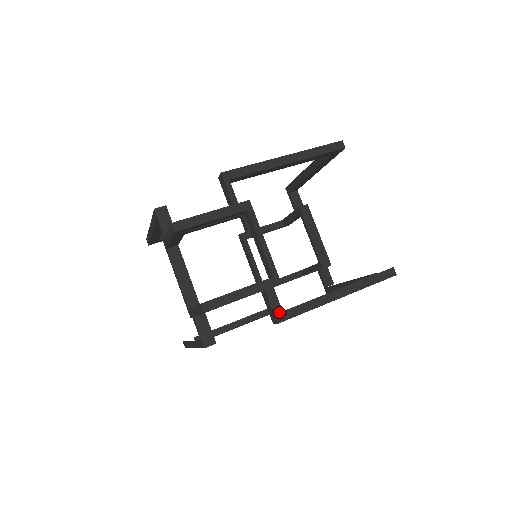
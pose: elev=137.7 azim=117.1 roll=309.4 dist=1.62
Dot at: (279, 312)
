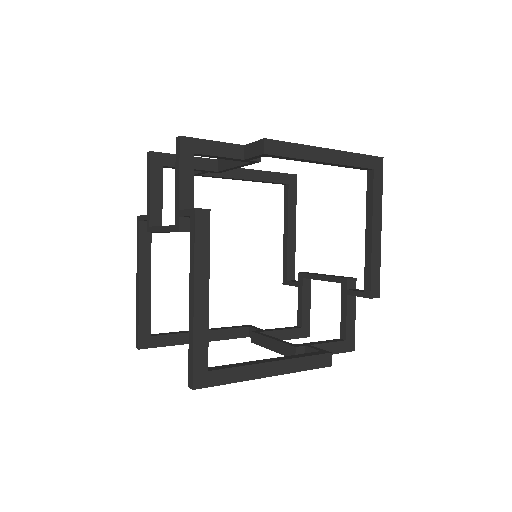
Dot at: occluded
